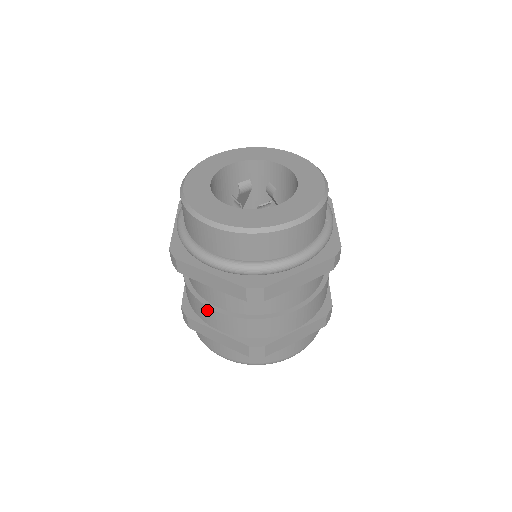
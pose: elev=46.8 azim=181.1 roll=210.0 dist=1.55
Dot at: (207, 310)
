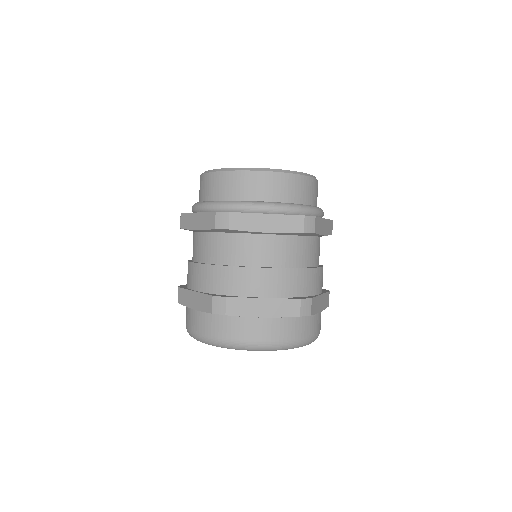
Dot at: (254, 273)
